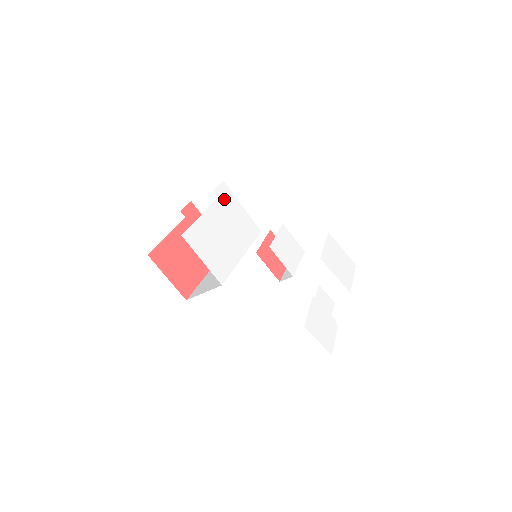
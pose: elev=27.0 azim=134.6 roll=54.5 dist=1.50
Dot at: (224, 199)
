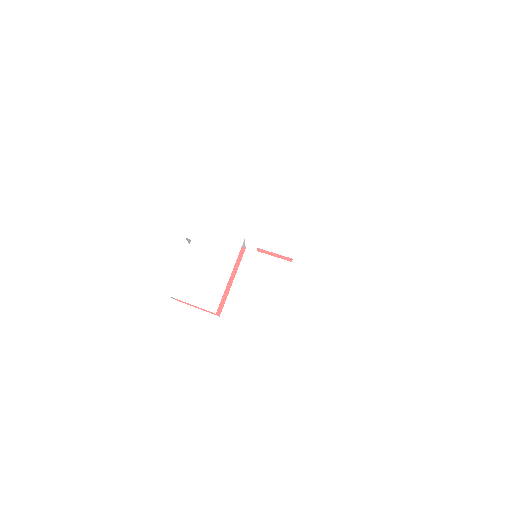
Dot at: (198, 237)
